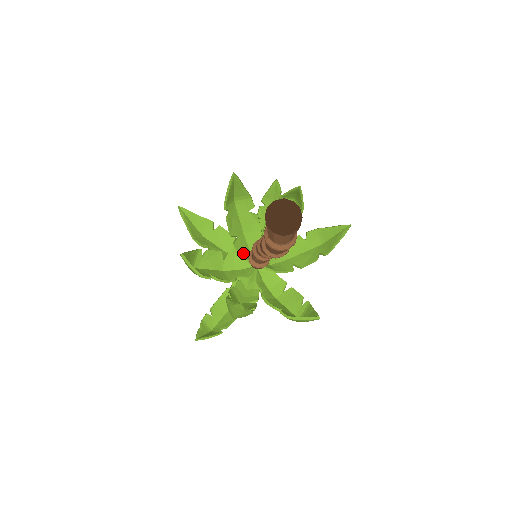
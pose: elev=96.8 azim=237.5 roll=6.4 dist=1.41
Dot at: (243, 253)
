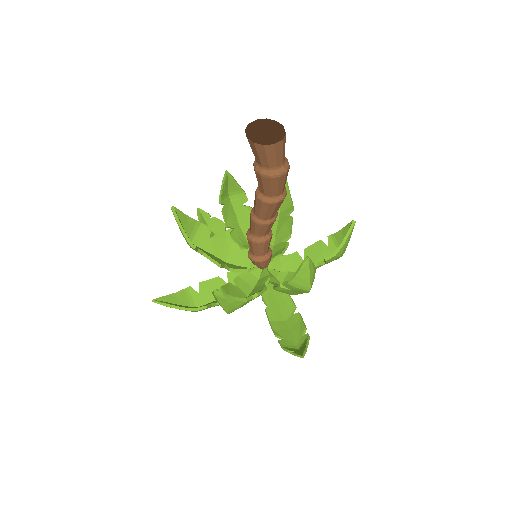
Dot at: (244, 269)
